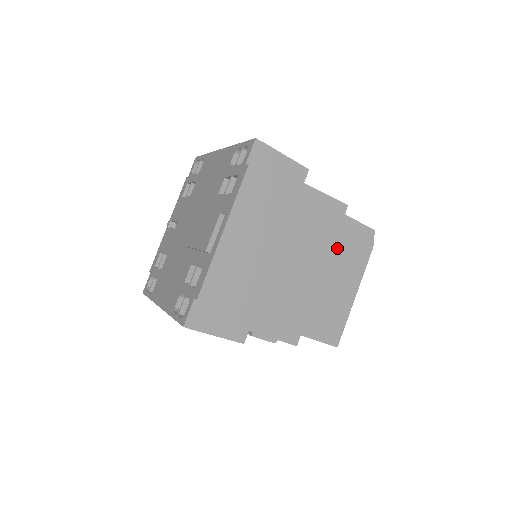
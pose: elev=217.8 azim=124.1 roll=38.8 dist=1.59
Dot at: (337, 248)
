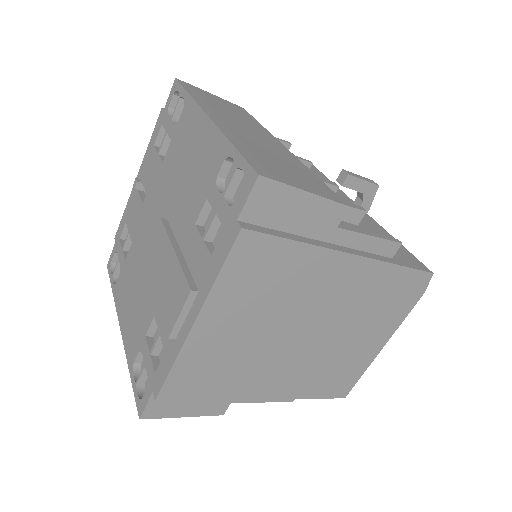
Dot at: (370, 305)
